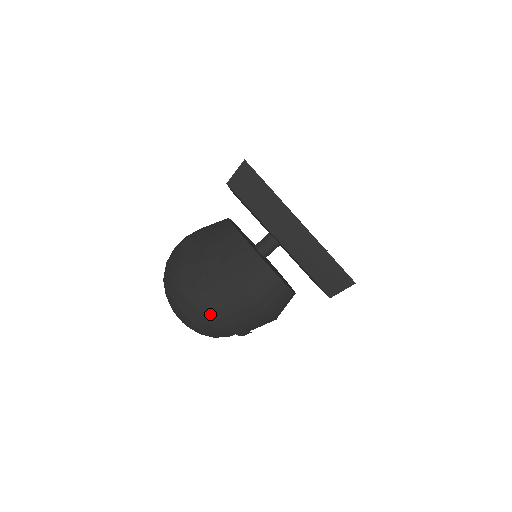
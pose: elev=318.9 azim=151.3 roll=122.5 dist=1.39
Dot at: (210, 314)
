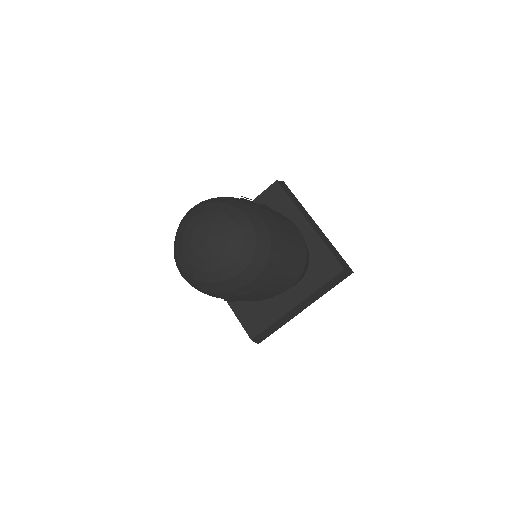
Dot at: (272, 224)
